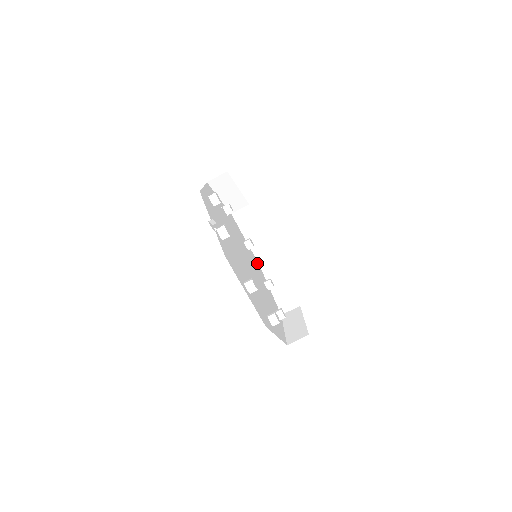
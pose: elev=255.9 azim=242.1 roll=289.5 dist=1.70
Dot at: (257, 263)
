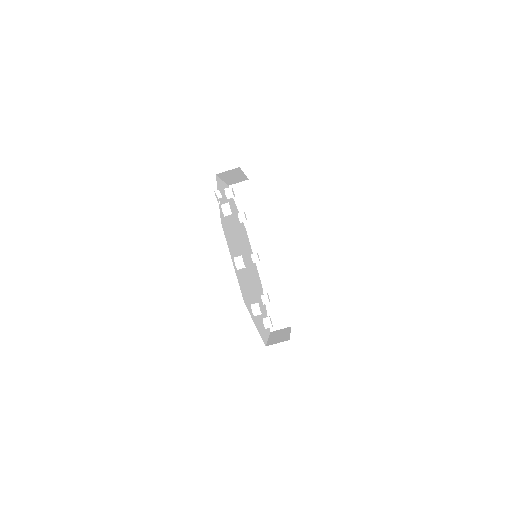
Dot at: (260, 281)
